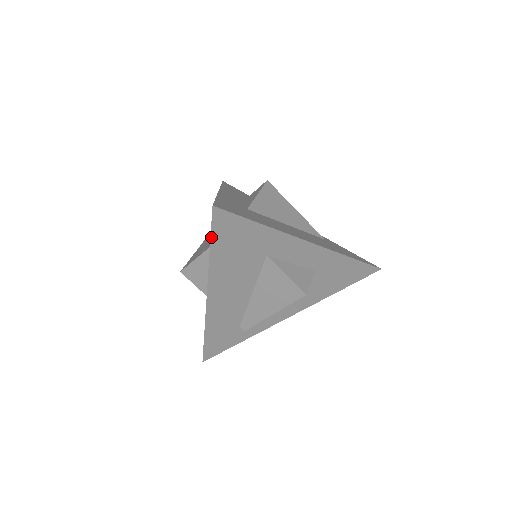
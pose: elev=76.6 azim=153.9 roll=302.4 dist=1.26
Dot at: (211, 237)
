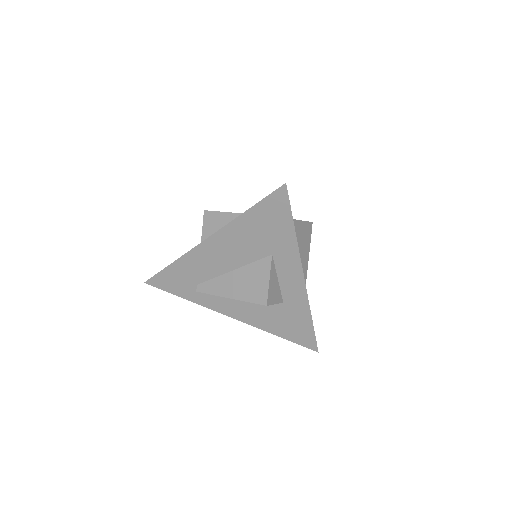
Dot at: (260, 201)
